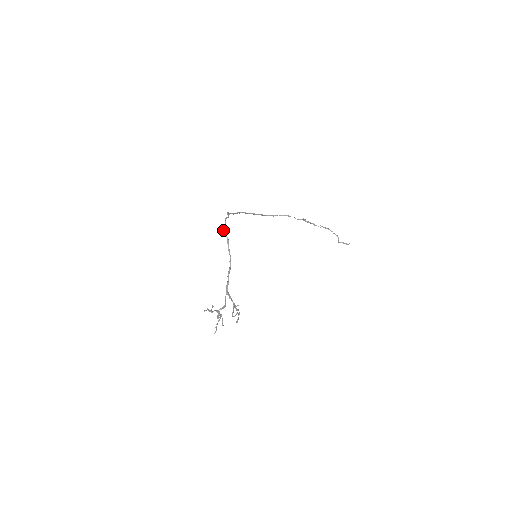
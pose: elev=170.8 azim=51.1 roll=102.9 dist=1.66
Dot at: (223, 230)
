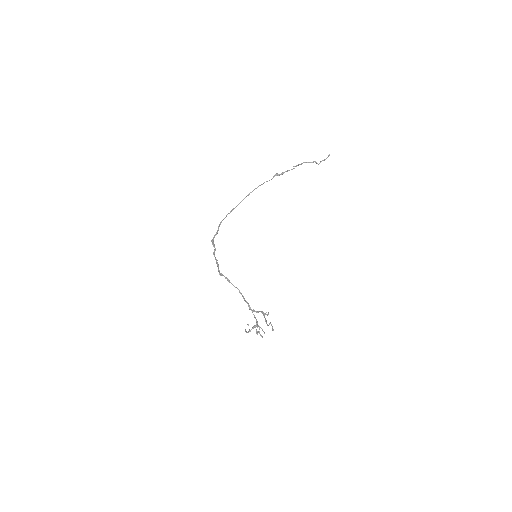
Dot at: (219, 274)
